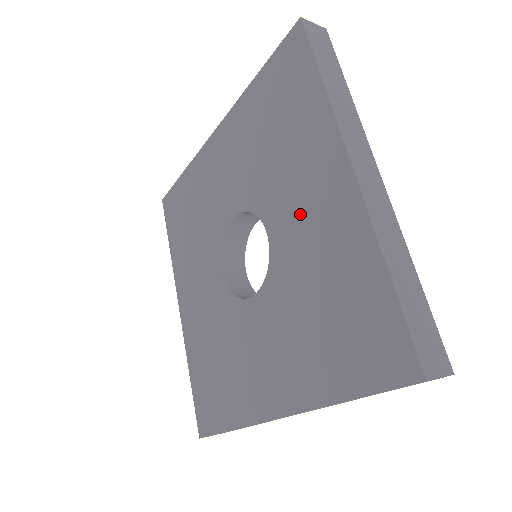
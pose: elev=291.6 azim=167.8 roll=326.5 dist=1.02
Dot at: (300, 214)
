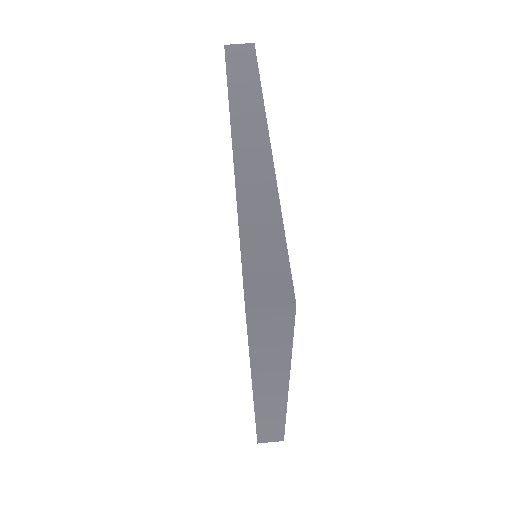
Dot at: occluded
